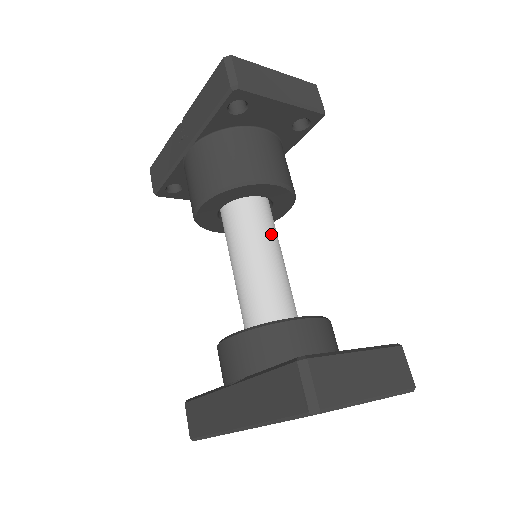
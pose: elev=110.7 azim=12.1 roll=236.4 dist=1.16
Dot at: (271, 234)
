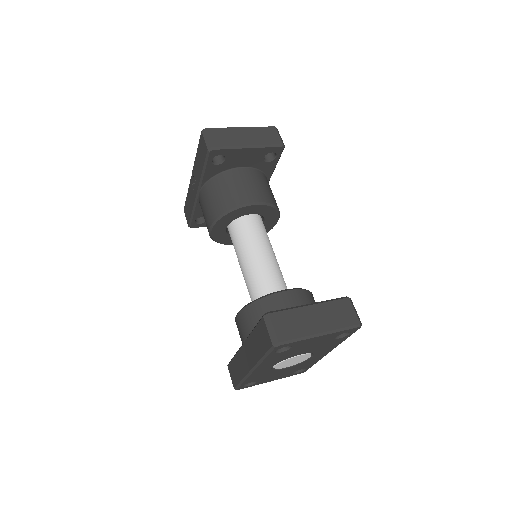
Dot at: (261, 239)
